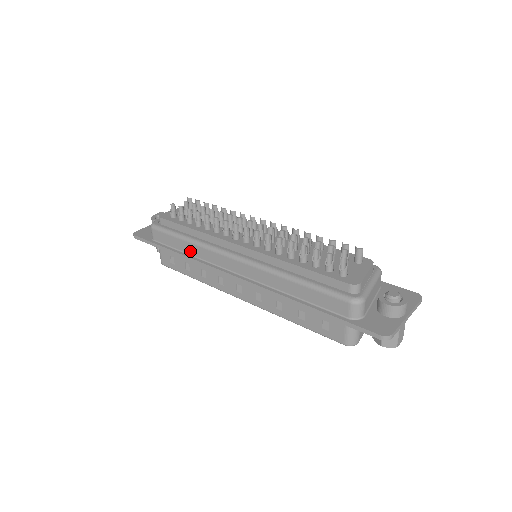
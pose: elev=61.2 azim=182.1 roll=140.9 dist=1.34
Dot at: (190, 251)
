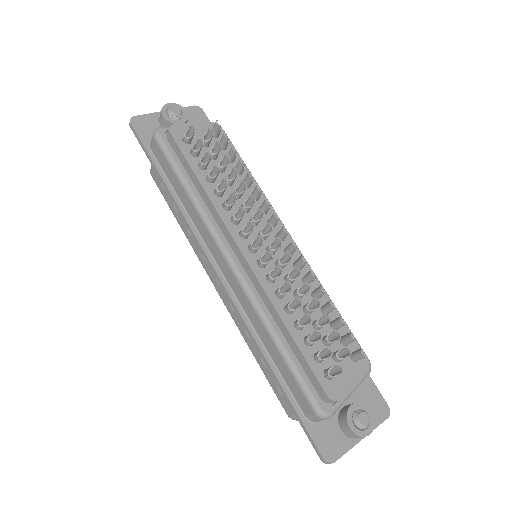
Dot at: (185, 204)
